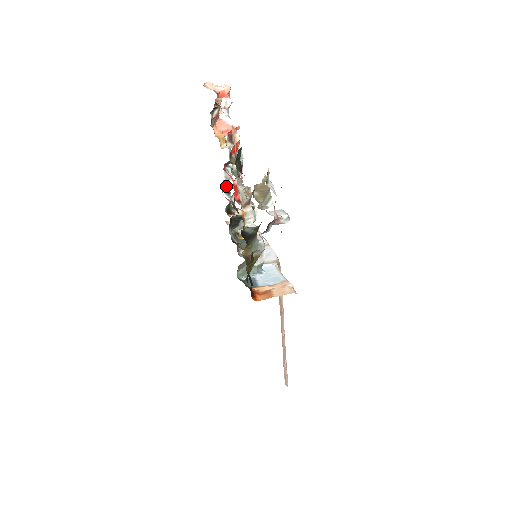
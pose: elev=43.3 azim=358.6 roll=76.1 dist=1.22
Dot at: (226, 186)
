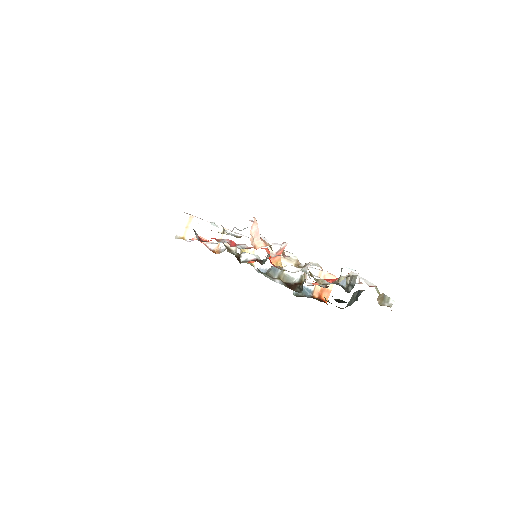
Dot at: occluded
